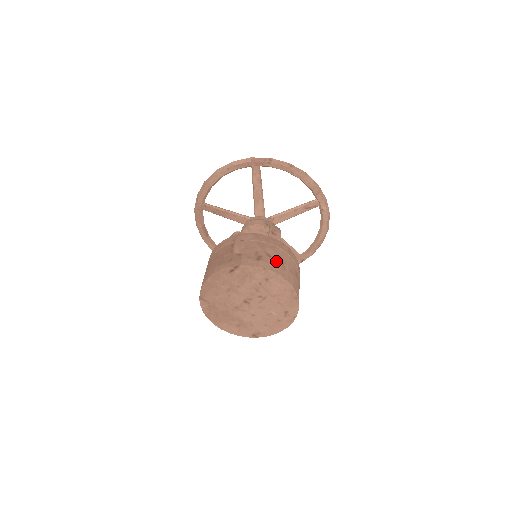
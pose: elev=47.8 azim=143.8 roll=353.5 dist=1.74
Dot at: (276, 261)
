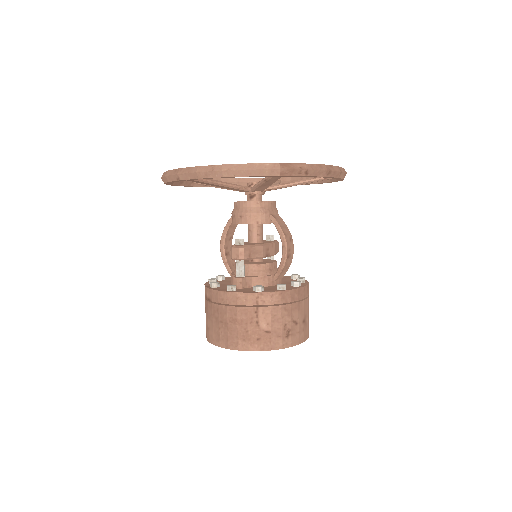
Dot at: (301, 325)
